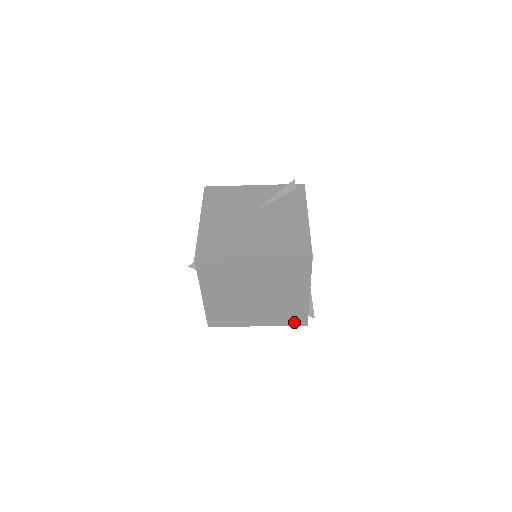
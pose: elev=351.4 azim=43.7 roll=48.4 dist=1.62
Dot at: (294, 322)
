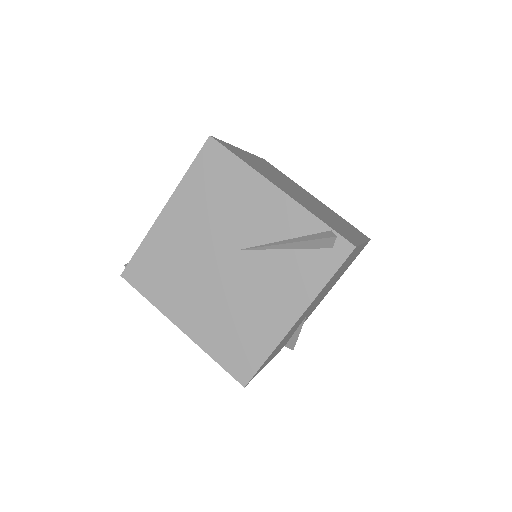
Dot at: occluded
